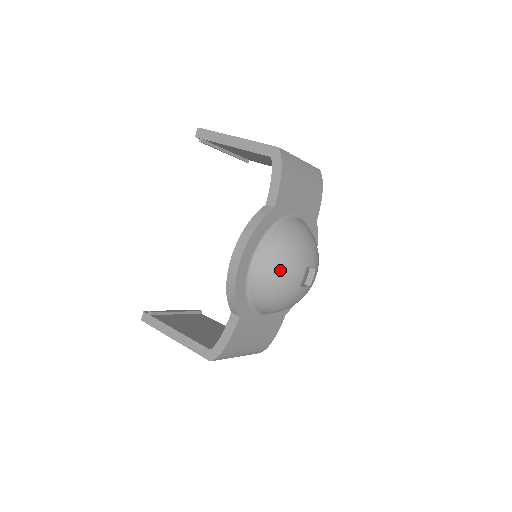
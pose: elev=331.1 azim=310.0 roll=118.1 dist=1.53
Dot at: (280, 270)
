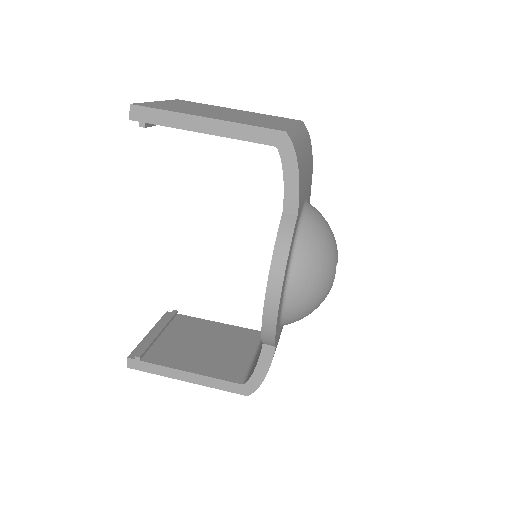
Dot at: (317, 286)
